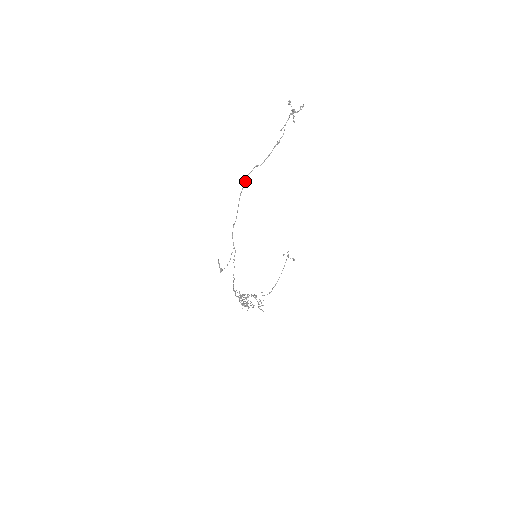
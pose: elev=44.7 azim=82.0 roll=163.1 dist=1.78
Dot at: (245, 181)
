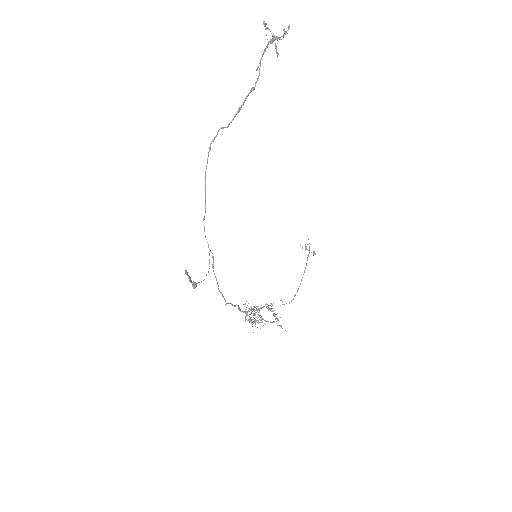
Dot at: (208, 153)
